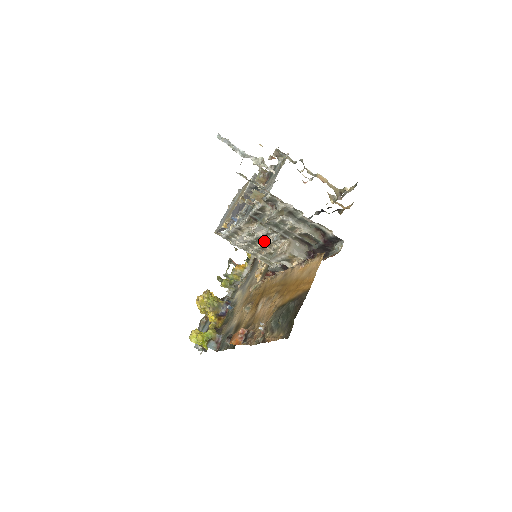
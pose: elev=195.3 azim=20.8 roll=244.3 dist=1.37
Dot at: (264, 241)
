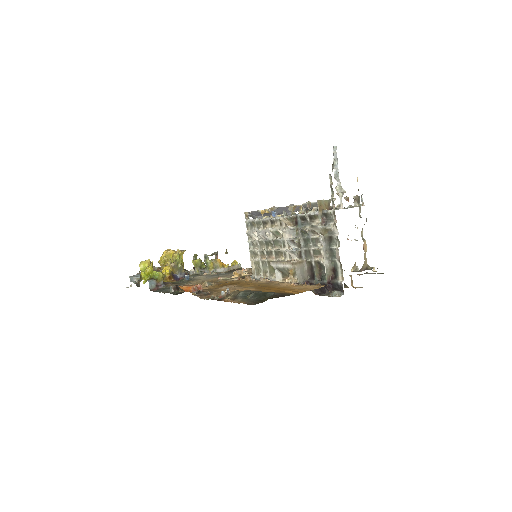
Dot at: (278, 248)
